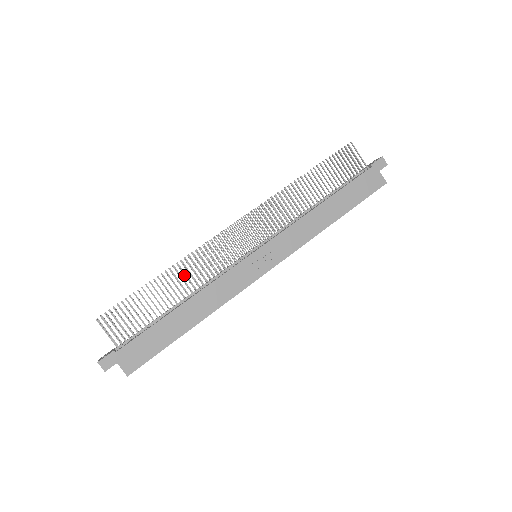
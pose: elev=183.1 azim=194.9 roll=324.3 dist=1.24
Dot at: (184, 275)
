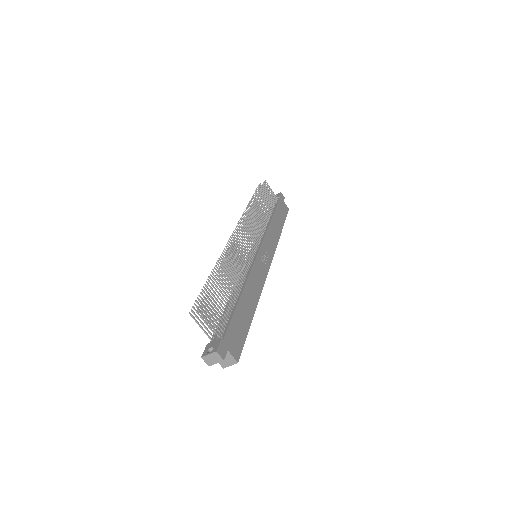
Dot at: (225, 271)
